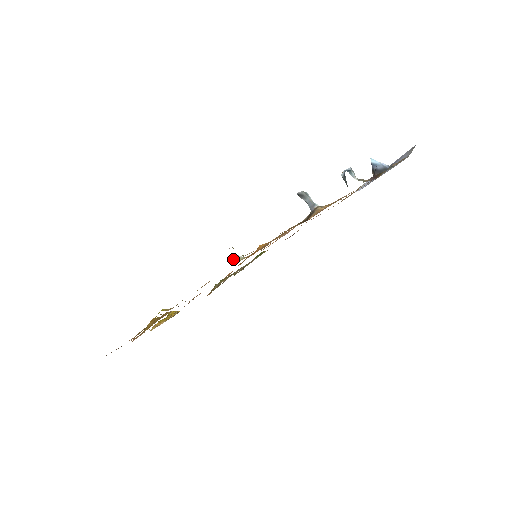
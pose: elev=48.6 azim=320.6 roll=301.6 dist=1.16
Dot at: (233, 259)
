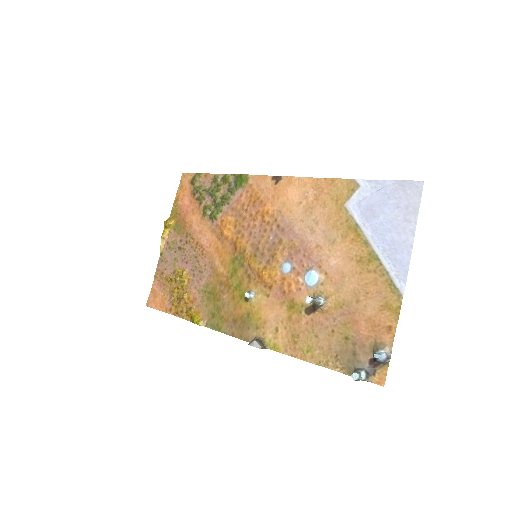
Dot at: (247, 298)
